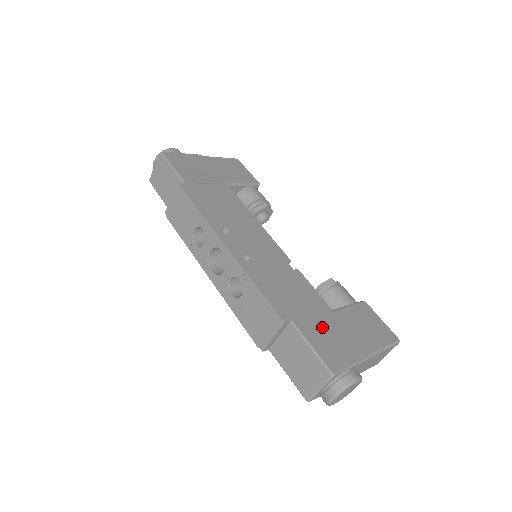
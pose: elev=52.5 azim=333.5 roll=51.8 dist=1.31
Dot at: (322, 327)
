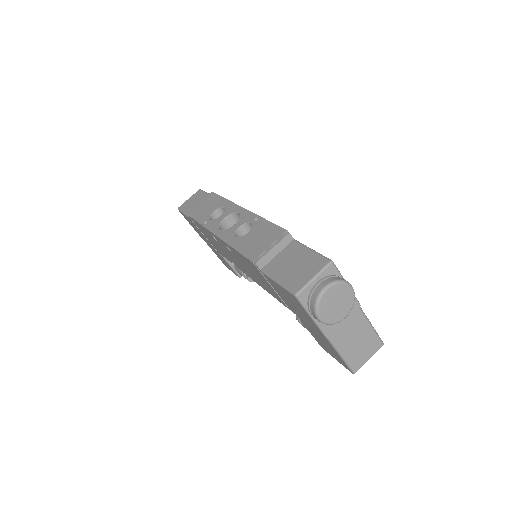
Dot at: occluded
